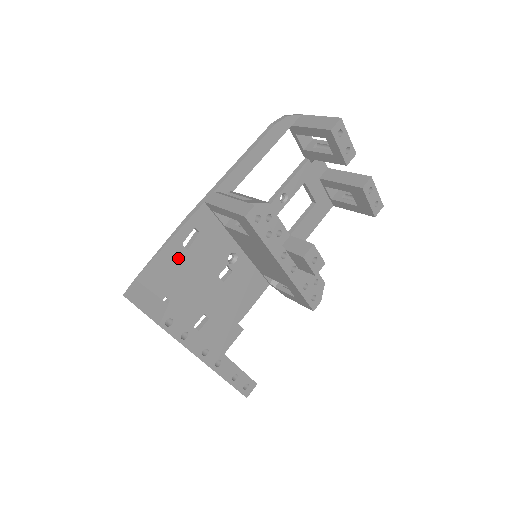
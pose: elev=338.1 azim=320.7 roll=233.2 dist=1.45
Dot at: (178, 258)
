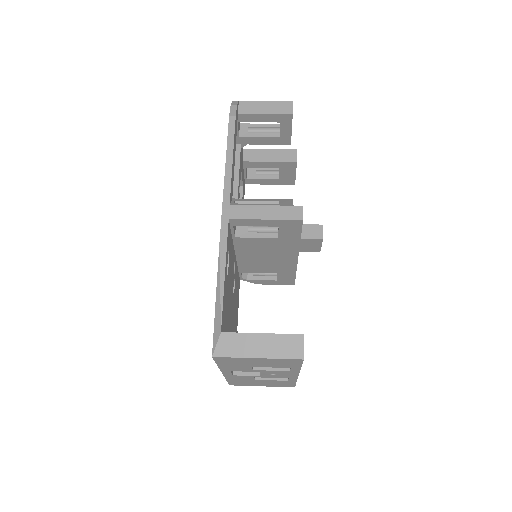
Dot at: (226, 289)
